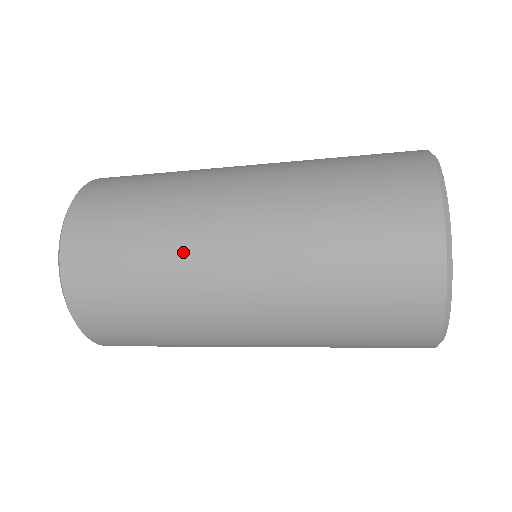
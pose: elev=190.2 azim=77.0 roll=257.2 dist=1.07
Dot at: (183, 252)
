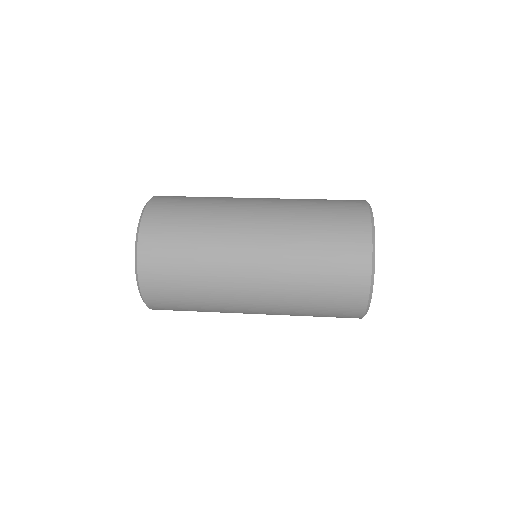
Dot at: (226, 312)
